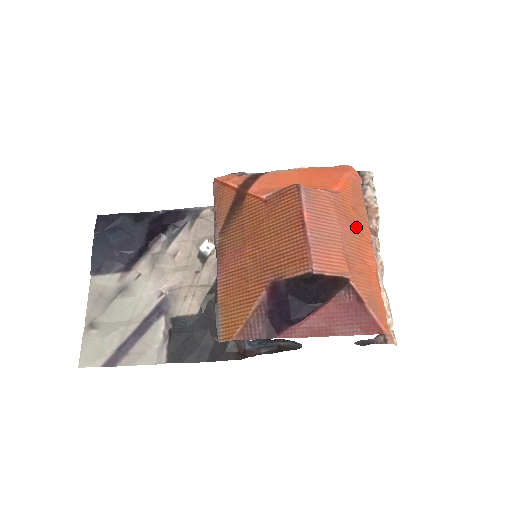
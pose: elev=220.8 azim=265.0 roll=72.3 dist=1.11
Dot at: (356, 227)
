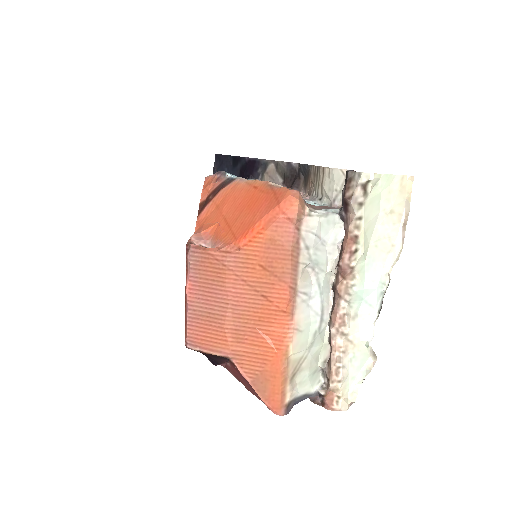
Dot at: (261, 293)
